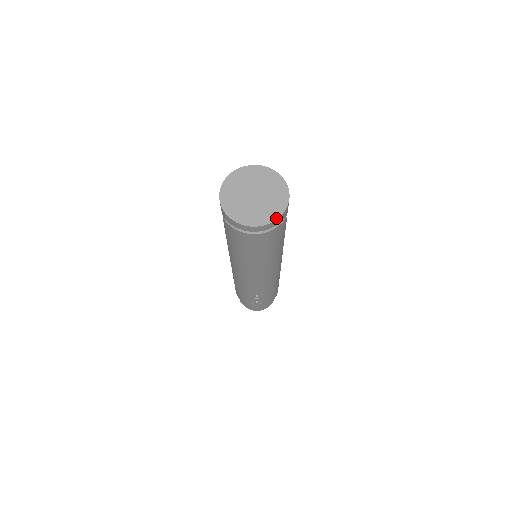
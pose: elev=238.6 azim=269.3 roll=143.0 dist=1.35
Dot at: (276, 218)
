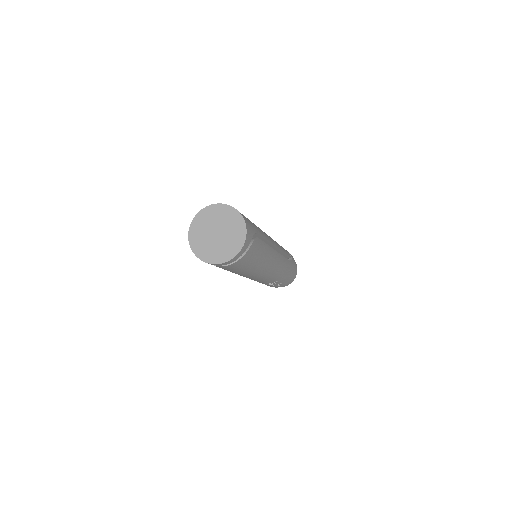
Dot at: (238, 252)
